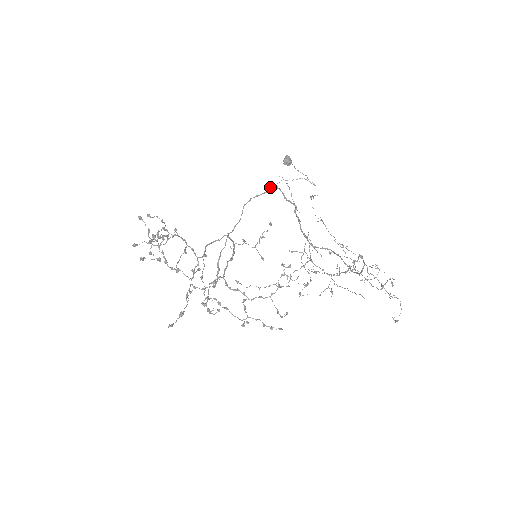
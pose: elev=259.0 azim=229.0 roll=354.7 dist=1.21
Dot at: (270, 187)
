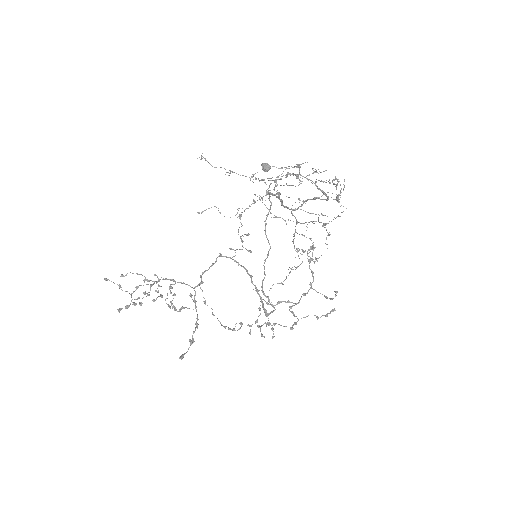
Dot at: occluded
